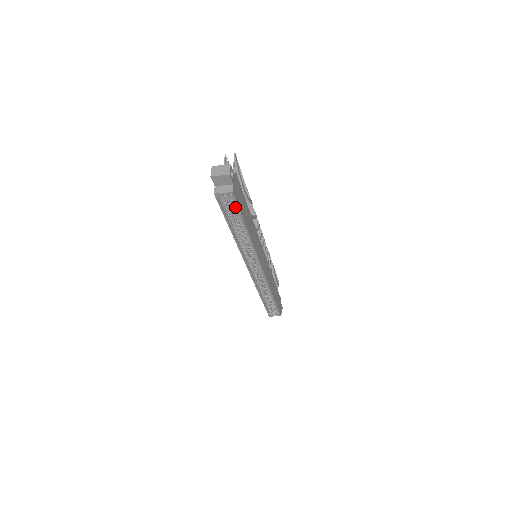
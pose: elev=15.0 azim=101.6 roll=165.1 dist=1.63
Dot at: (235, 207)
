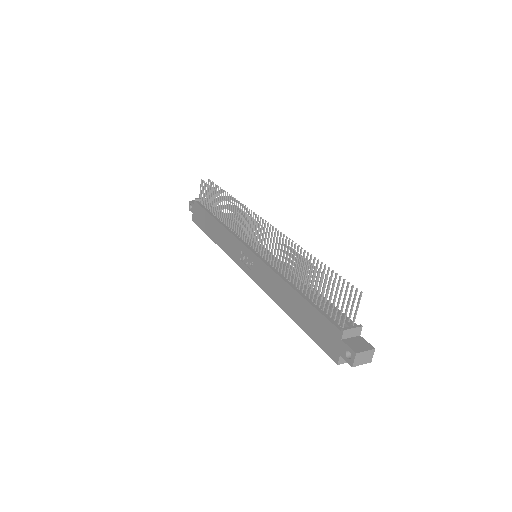
Dot at: occluded
